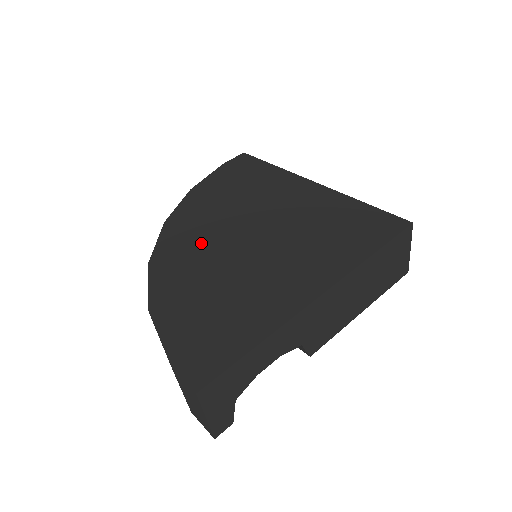
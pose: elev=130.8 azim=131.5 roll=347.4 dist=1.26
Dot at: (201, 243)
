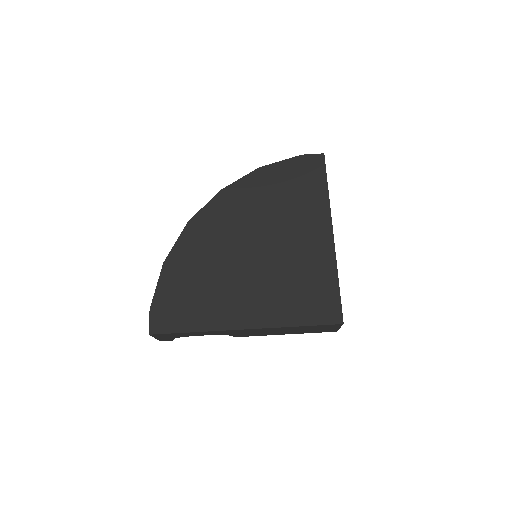
Dot at: (224, 231)
